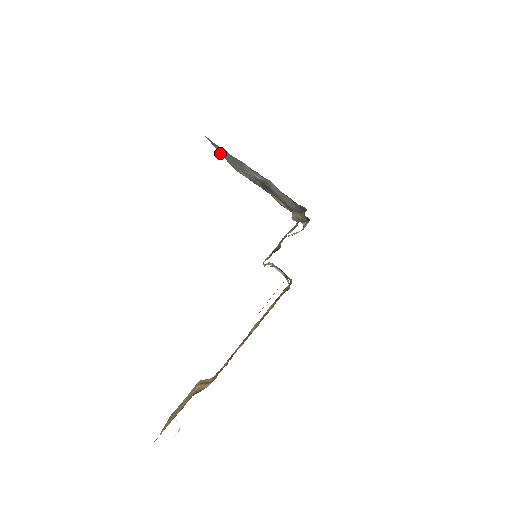
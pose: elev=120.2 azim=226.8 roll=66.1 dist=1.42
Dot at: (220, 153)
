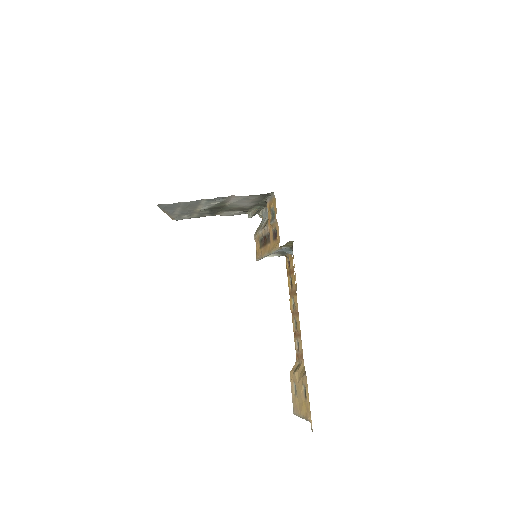
Dot at: (166, 213)
